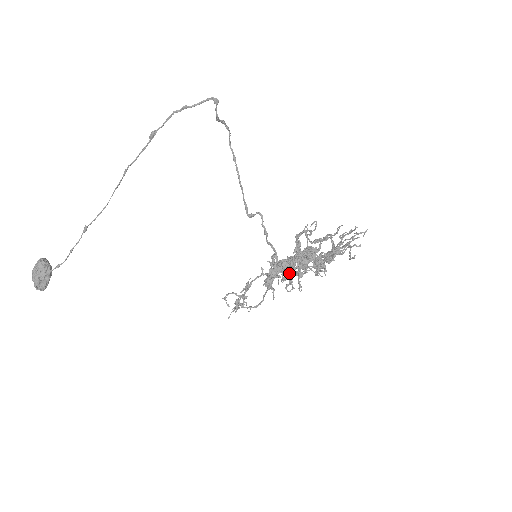
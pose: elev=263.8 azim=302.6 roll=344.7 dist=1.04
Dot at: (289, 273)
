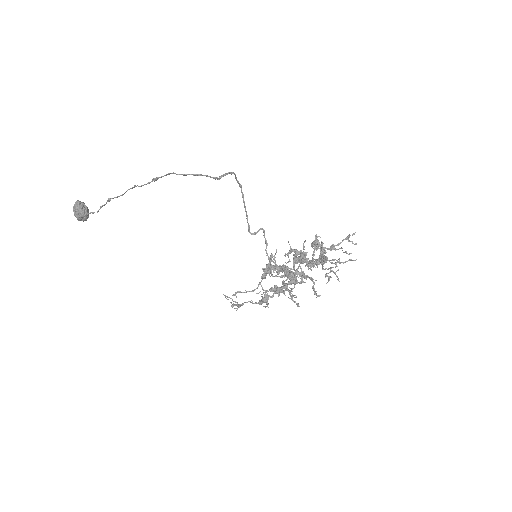
Dot at: (281, 276)
